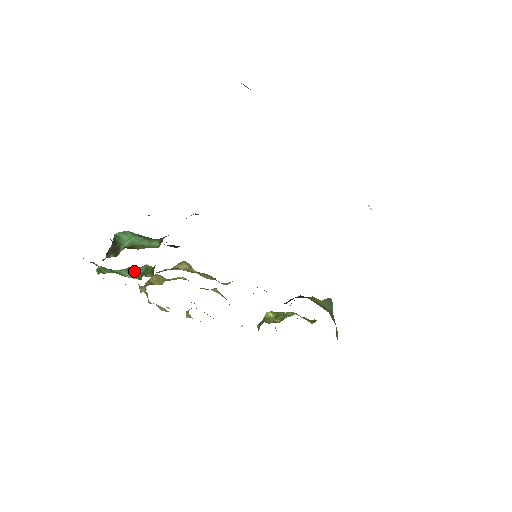
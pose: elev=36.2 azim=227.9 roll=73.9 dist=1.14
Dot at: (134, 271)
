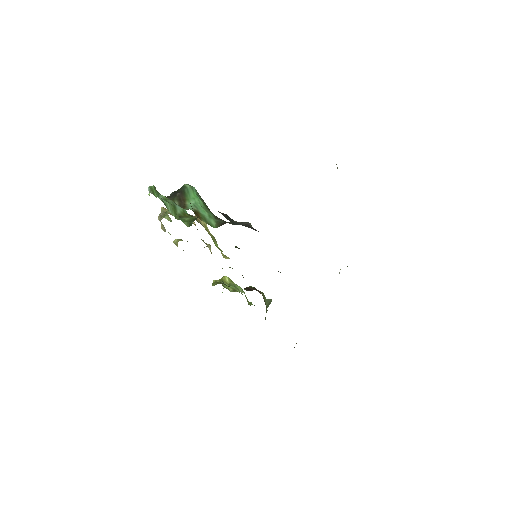
Dot at: (174, 207)
